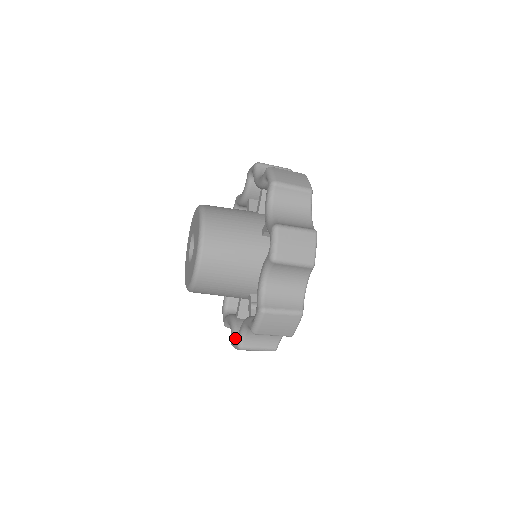
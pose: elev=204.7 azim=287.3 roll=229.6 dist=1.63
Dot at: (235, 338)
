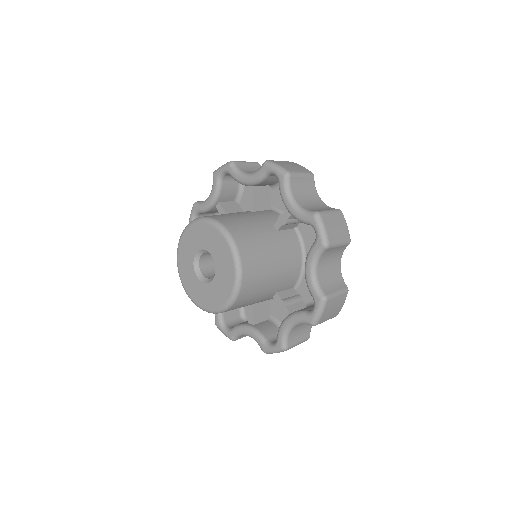
Dot at: (268, 343)
